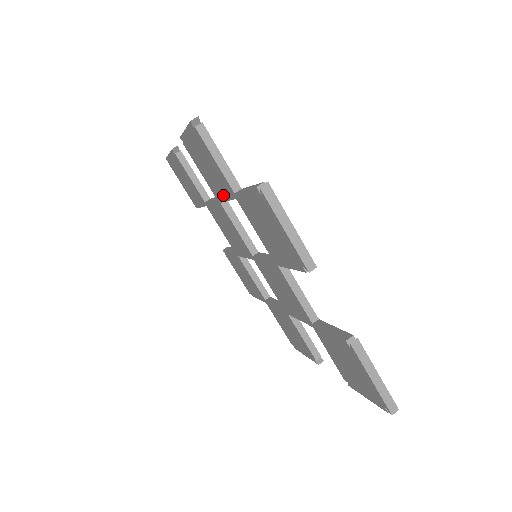
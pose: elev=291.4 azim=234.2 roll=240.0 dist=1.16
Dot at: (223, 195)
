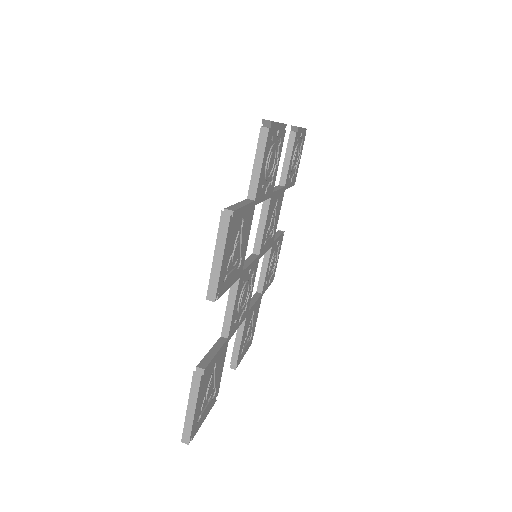
Dot at: occluded
